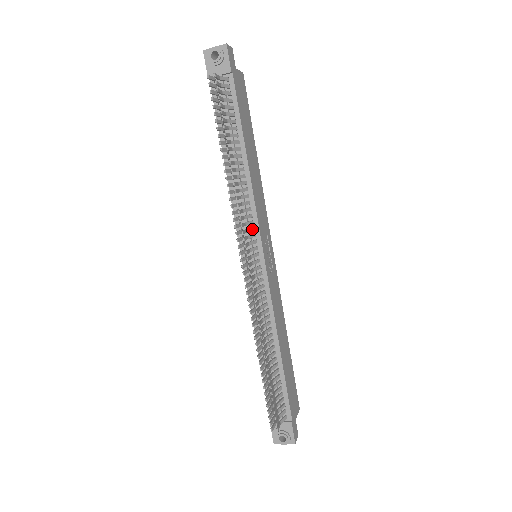
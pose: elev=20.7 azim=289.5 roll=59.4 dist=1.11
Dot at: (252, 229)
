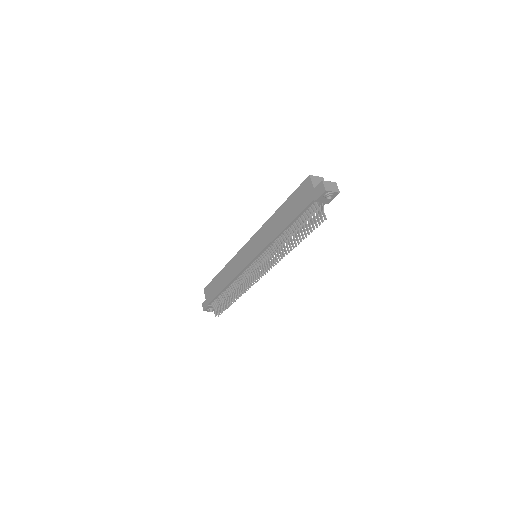
Dot at: occluded
